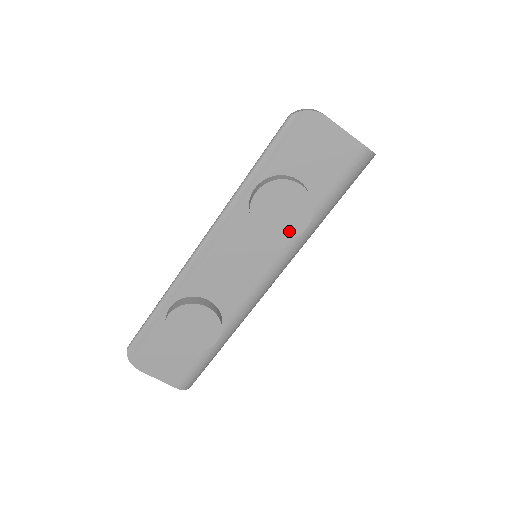
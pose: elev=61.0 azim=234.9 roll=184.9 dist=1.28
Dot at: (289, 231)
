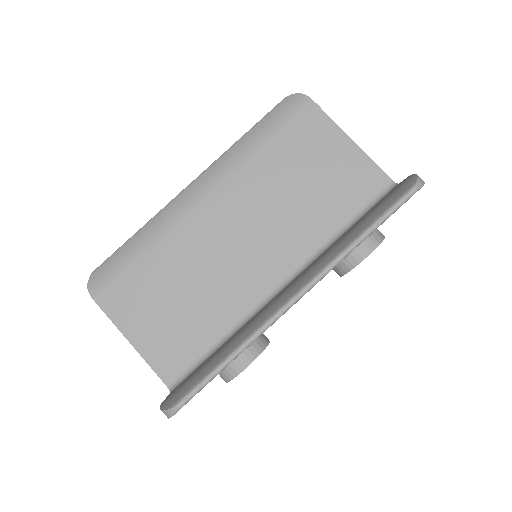
Dot at: occluded
